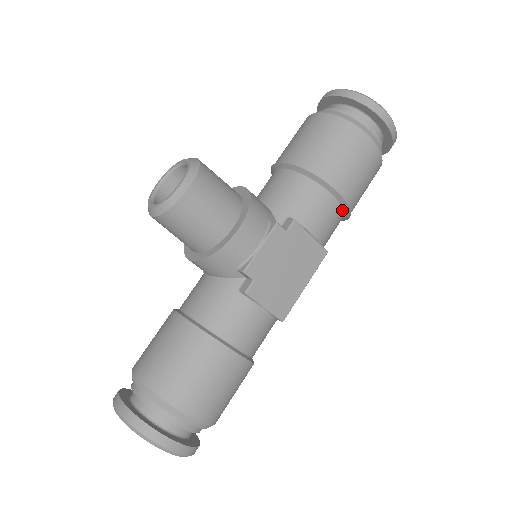
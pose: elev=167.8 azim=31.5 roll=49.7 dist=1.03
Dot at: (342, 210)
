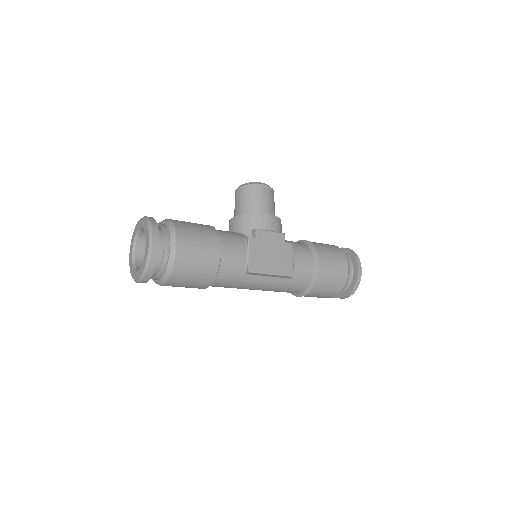
Dot at: (313, 274)
